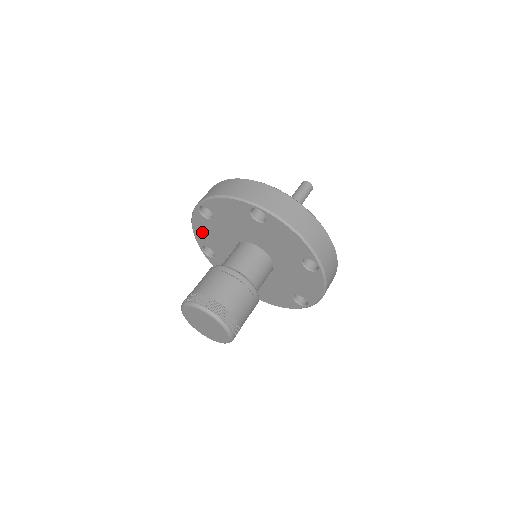
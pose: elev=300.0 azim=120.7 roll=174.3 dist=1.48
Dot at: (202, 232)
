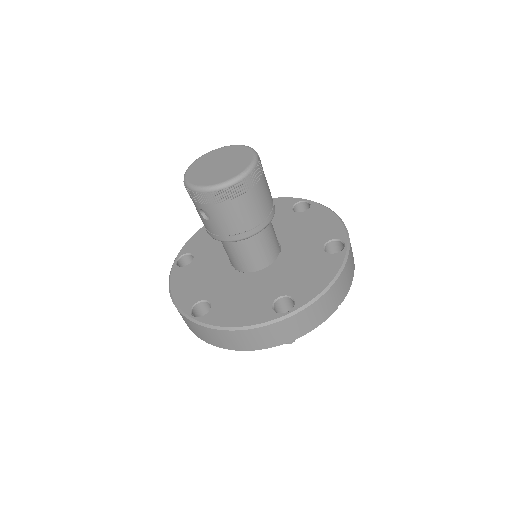
Dot at: (204, 236)
